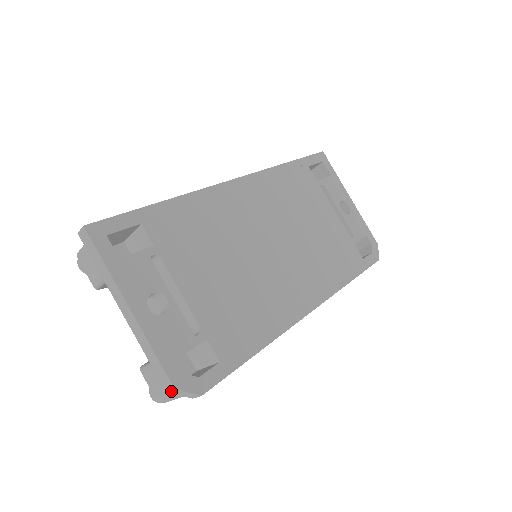
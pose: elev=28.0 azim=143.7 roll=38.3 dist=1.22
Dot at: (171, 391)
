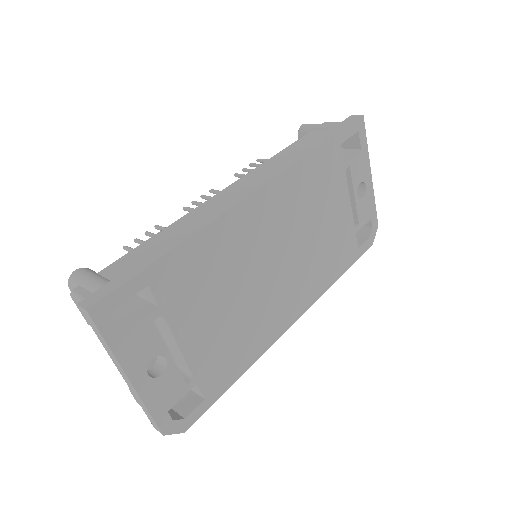
Dot at: occluded
